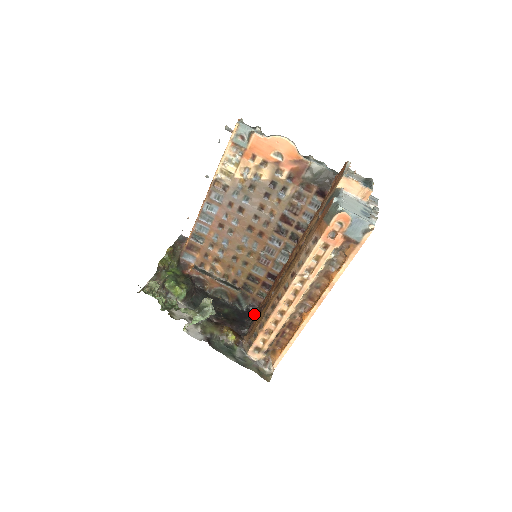
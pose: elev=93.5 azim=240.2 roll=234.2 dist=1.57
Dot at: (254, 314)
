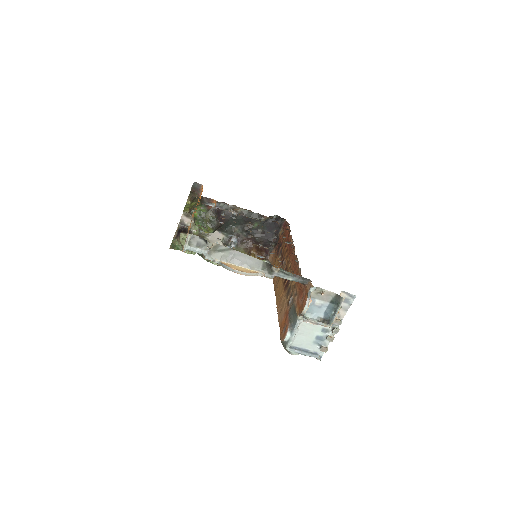
Dot at: (282, 225)
